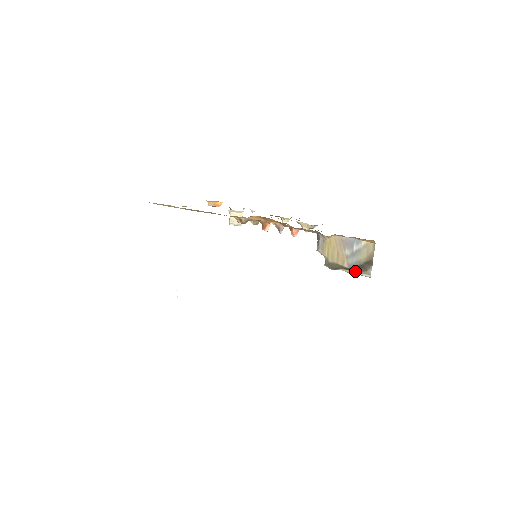
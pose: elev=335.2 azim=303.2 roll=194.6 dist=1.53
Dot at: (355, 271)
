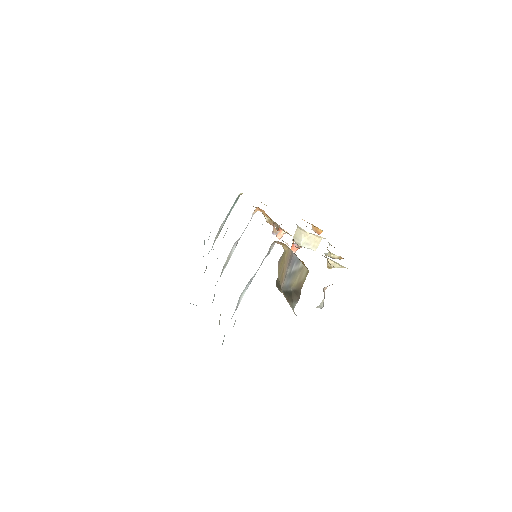
Dot at: (287, 298)
